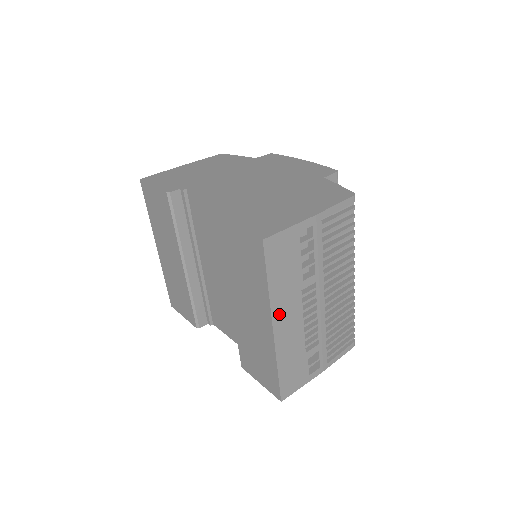
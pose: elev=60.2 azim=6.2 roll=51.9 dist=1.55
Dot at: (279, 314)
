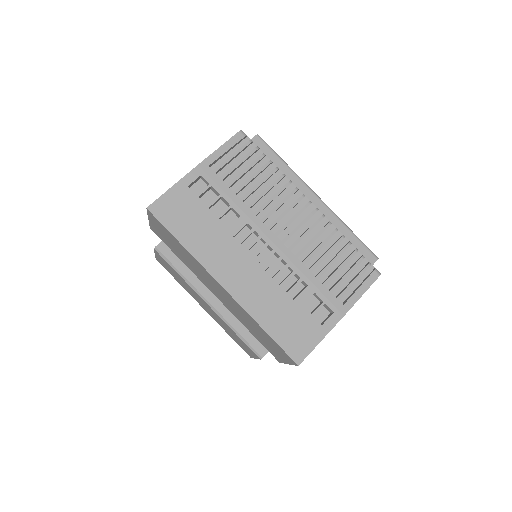
Dot at: (219, 269)
